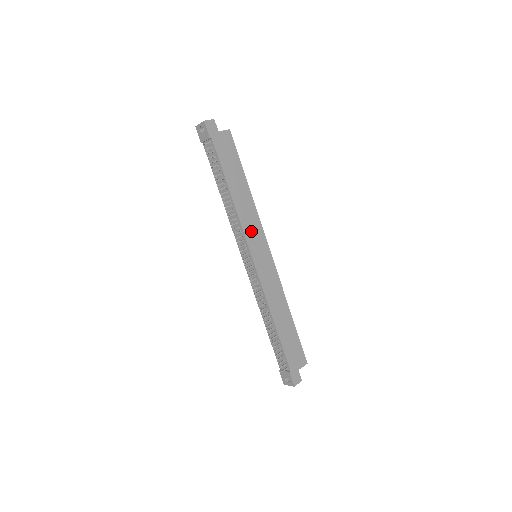
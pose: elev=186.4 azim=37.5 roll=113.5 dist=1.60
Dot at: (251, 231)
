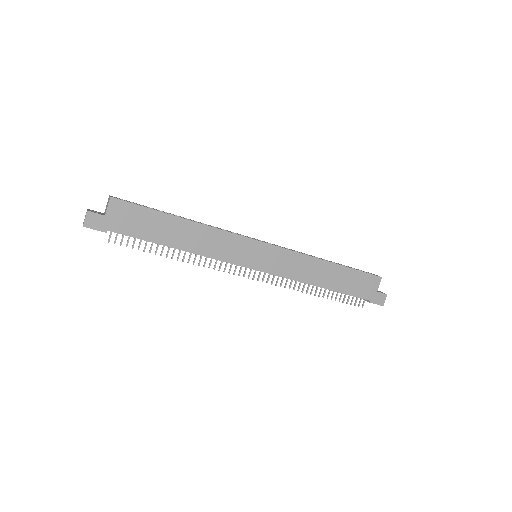
Dot at: (230, 252)
